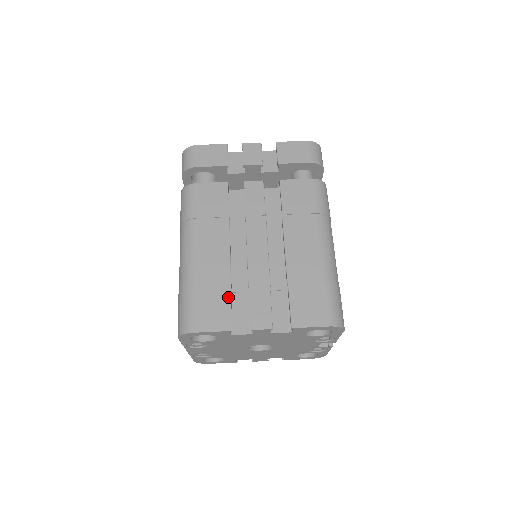
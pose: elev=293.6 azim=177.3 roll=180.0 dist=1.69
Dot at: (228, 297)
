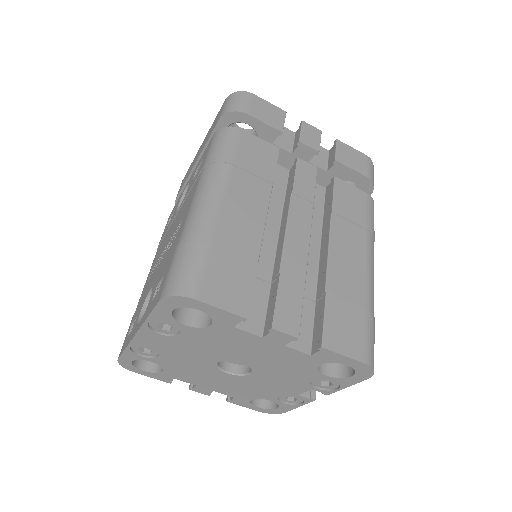
Dot at: (252, 274)
